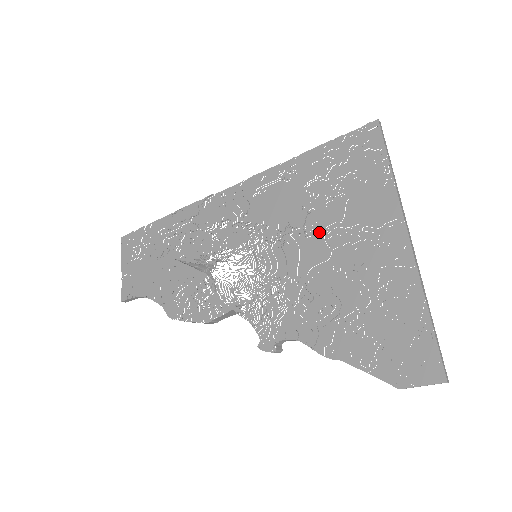
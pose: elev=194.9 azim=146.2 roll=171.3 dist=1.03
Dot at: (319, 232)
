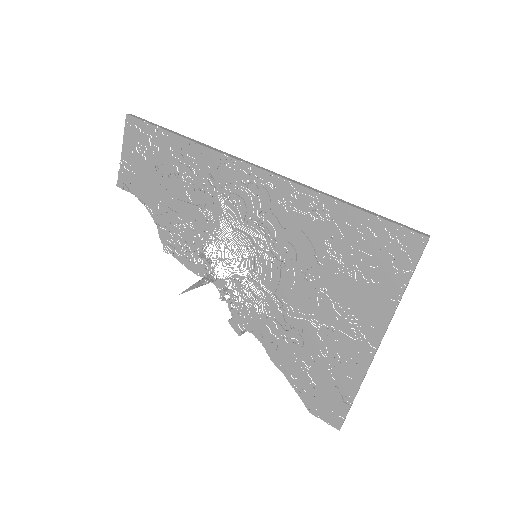
Dot at: (317, 285)
